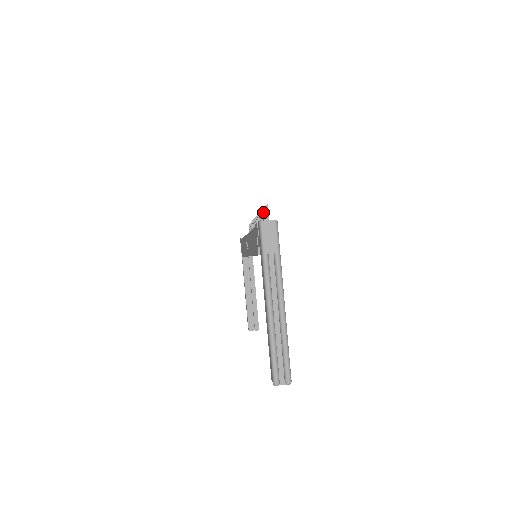
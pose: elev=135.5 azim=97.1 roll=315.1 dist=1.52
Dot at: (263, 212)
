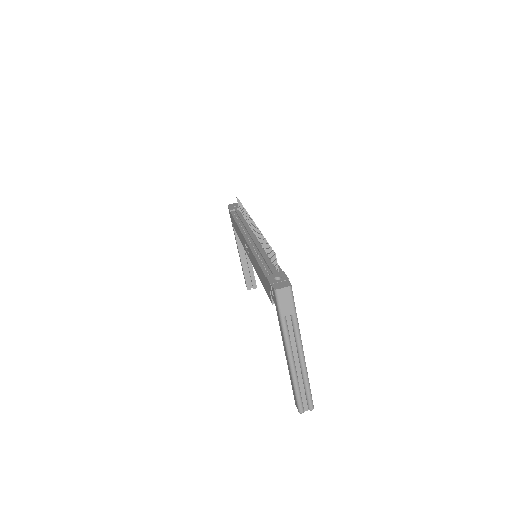
Dot at: (267, 244)
